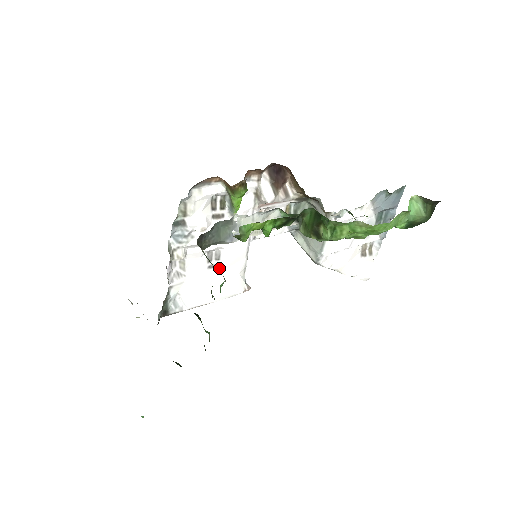
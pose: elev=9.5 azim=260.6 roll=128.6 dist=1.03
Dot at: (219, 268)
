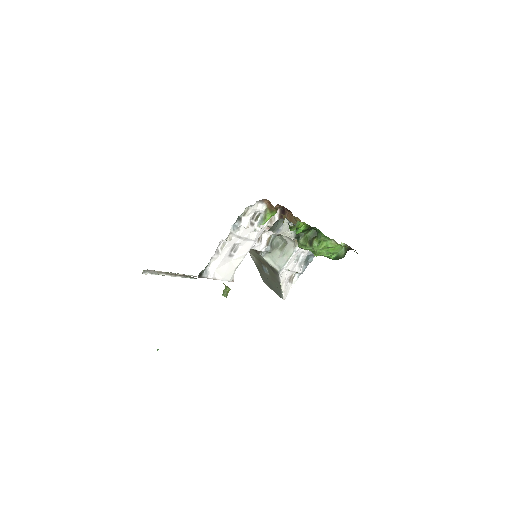
Dot at: (231, 258)
